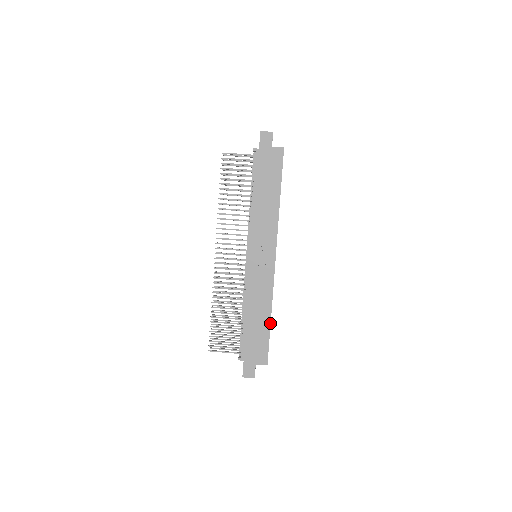
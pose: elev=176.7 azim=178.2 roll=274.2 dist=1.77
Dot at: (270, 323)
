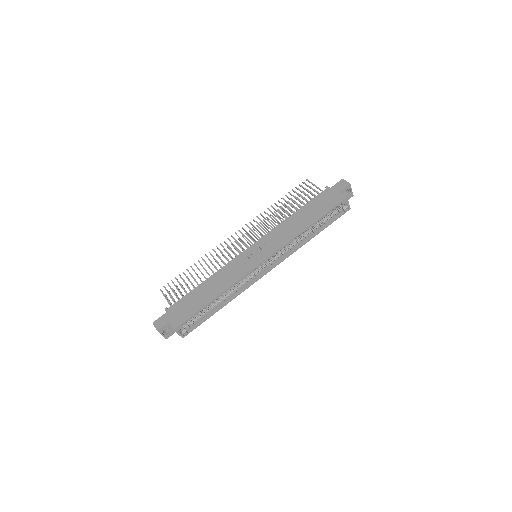
Dot at: (210, 302)
